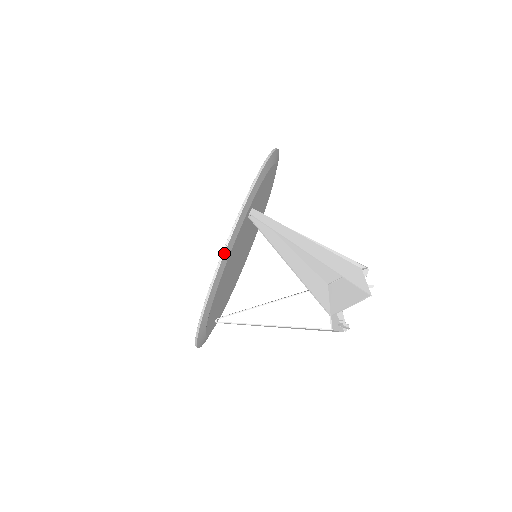
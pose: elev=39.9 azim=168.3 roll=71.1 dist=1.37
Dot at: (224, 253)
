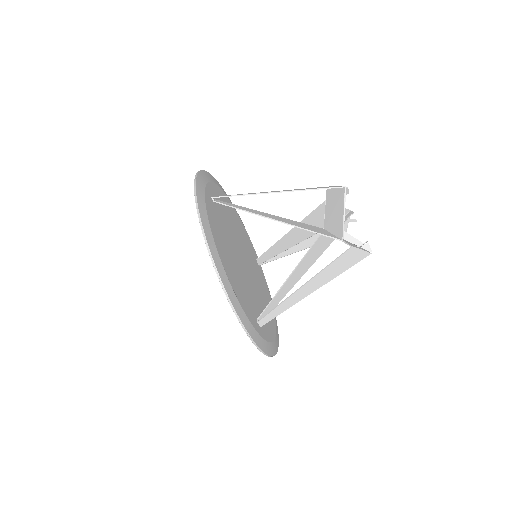
Dot at: (197, 204)
